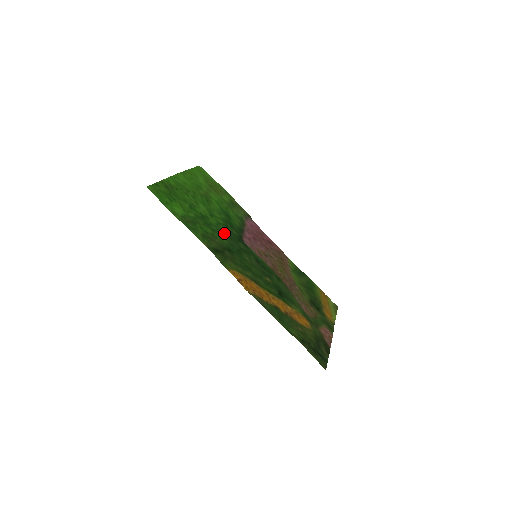
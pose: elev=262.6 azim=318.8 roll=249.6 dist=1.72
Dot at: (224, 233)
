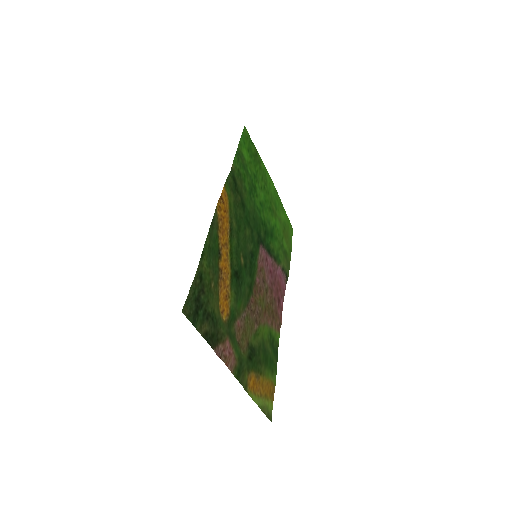
Dot at: (255, 212)
